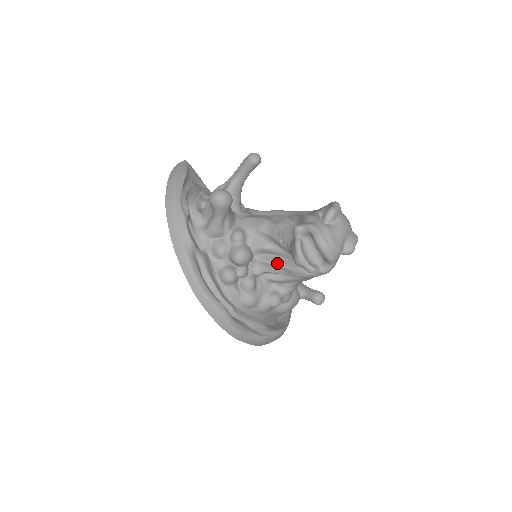
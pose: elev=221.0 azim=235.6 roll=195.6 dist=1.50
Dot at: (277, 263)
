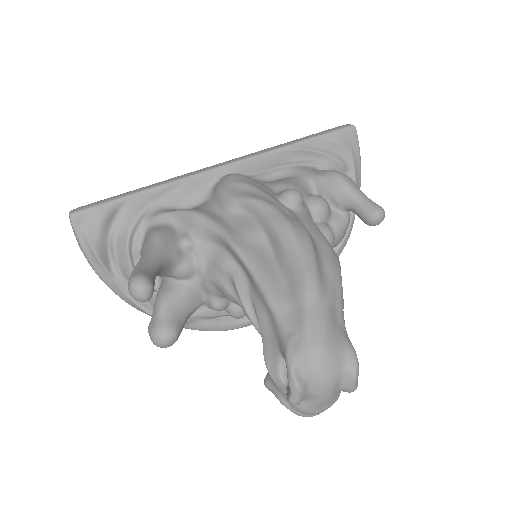
Dot at: occluded
